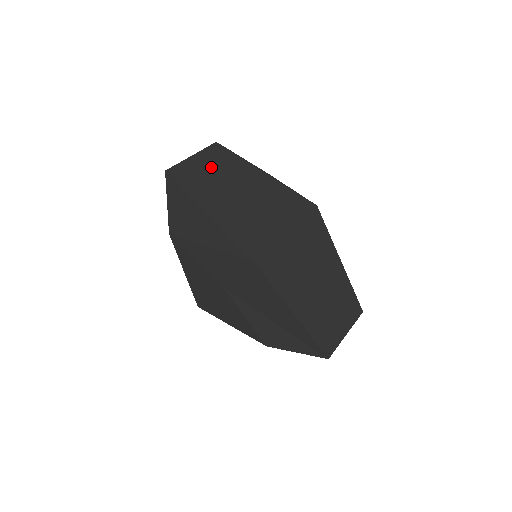
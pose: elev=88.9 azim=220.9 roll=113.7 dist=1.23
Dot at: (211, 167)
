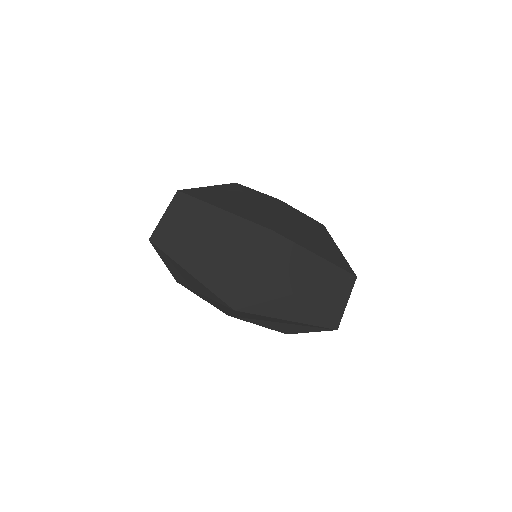
Dot at: (181, 221)
